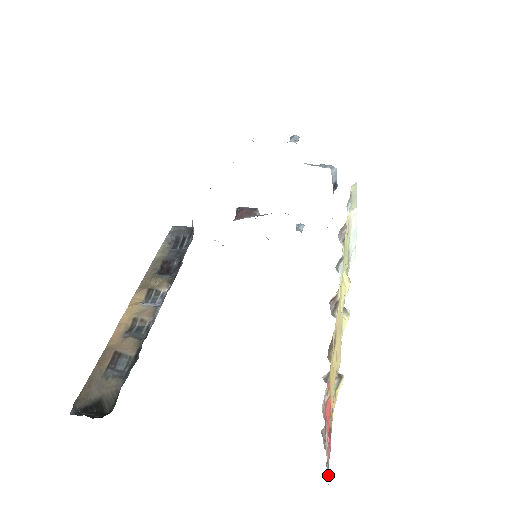
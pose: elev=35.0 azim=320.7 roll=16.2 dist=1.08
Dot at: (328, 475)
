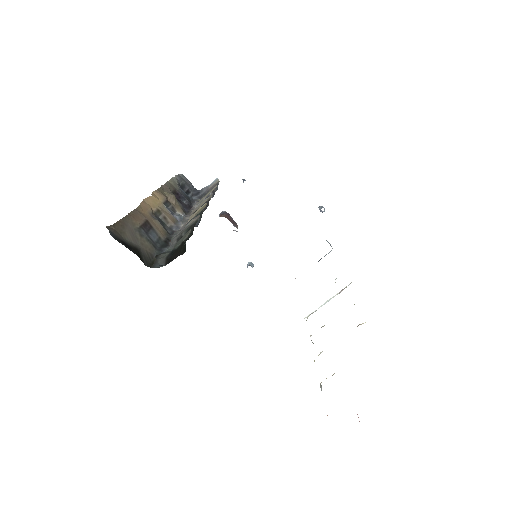
Dot at: occluded
